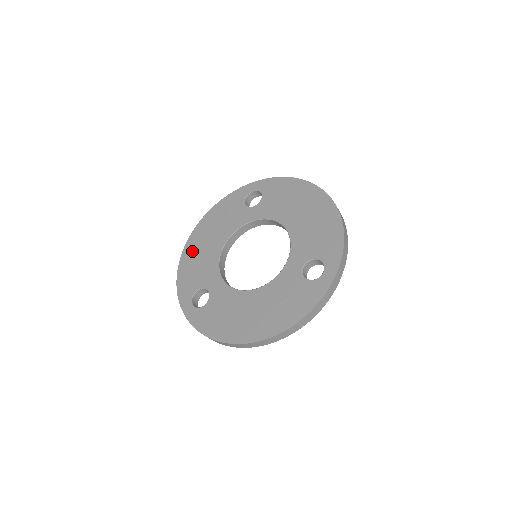
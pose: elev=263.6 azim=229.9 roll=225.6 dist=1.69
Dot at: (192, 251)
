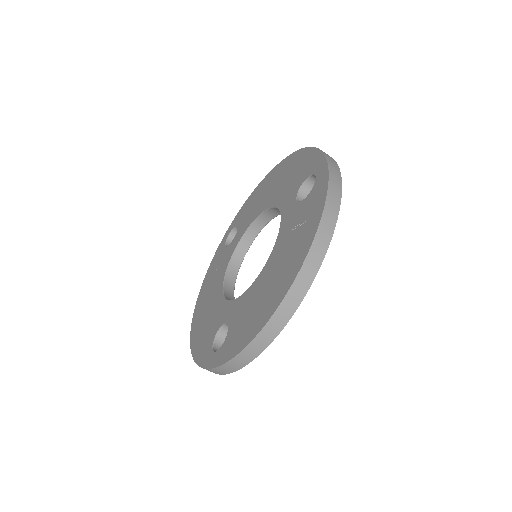
Dot at: (198, 324)
